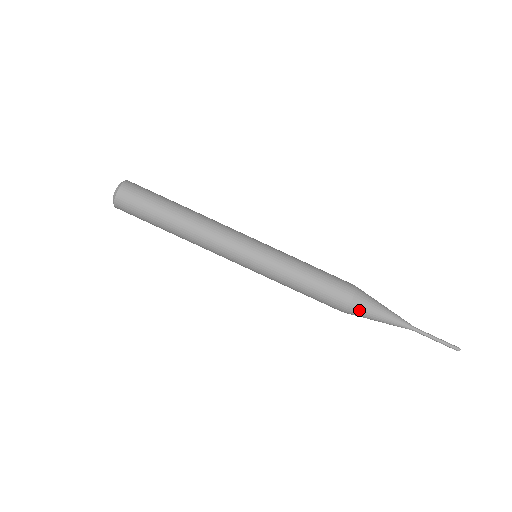
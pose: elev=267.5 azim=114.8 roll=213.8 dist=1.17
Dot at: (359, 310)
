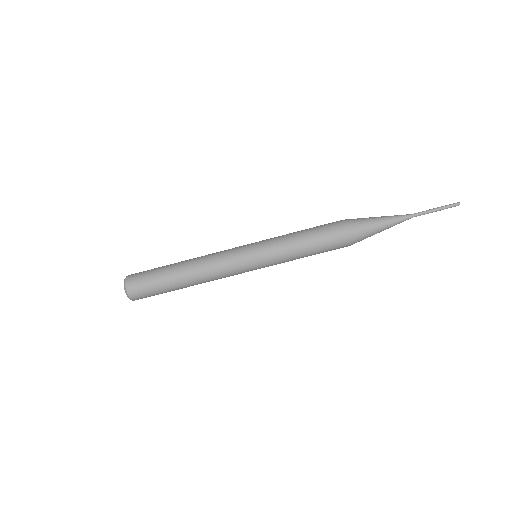
Dot at: (360, 239)
